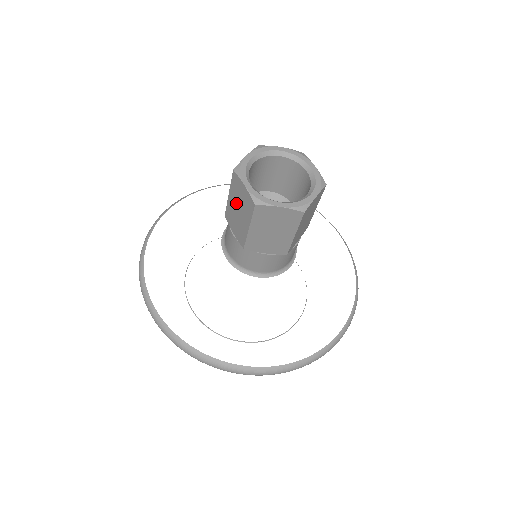
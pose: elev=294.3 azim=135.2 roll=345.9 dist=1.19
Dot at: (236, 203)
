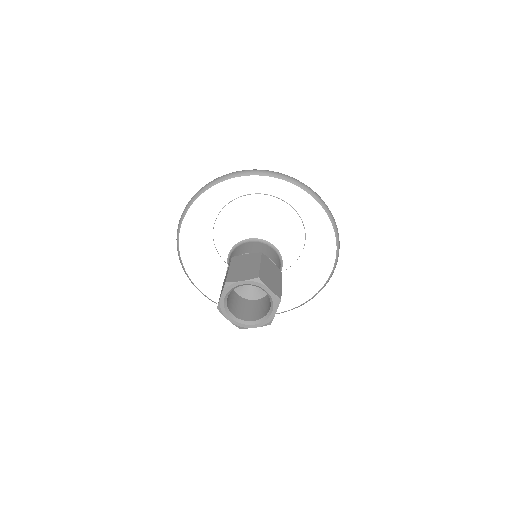
Dot at: occluded
